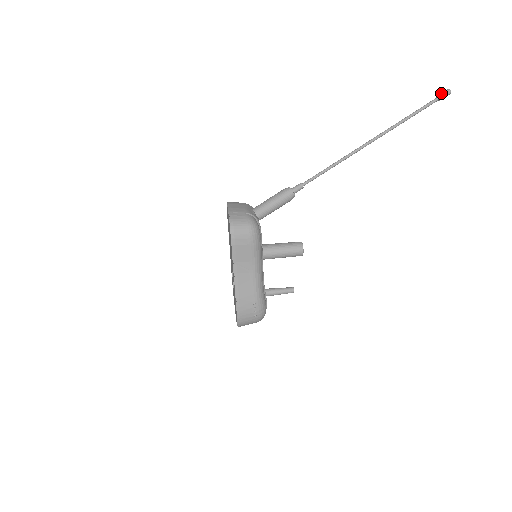
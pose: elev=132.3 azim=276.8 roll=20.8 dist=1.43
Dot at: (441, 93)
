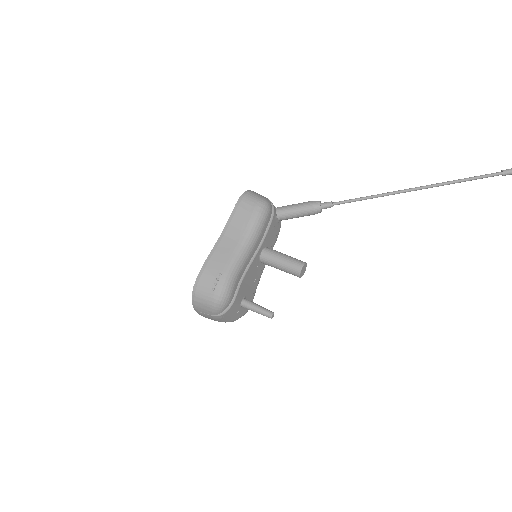
Dot at: (507, 169)
